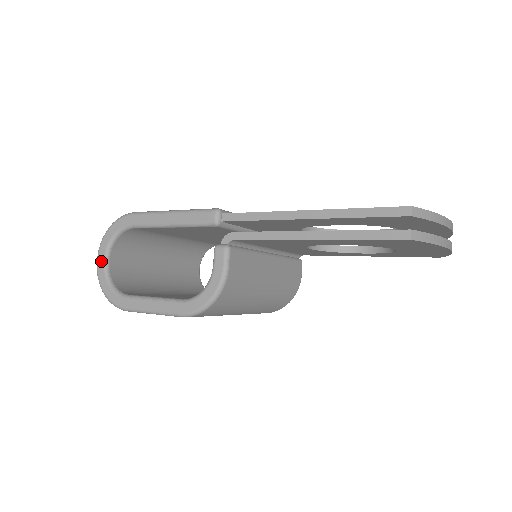
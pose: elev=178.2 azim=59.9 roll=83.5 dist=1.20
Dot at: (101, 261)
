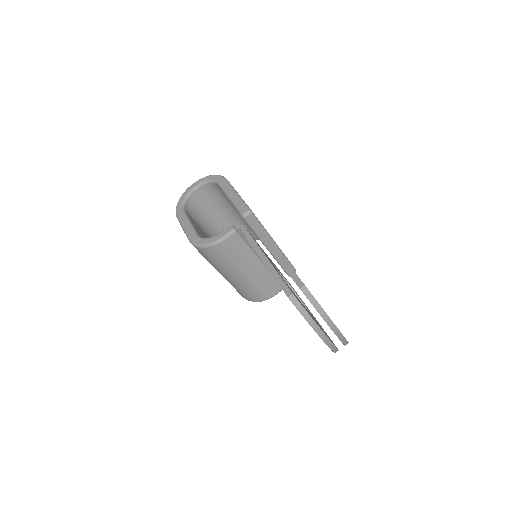
Dot at: (193, 186)
